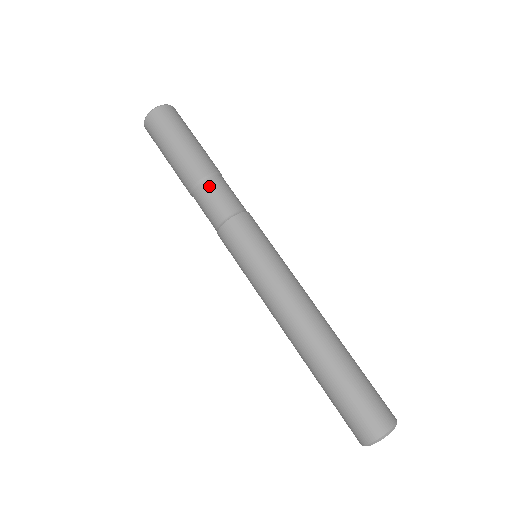
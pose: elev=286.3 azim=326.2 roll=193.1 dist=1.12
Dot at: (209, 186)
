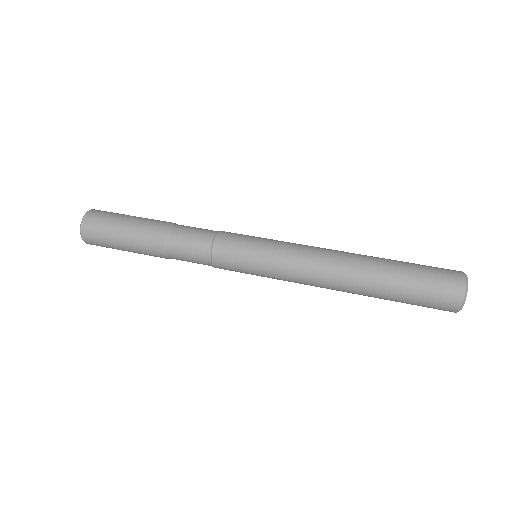
Dot at: (176, 235)
